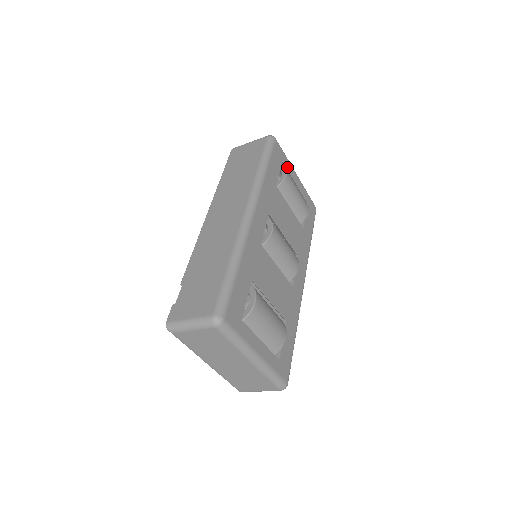
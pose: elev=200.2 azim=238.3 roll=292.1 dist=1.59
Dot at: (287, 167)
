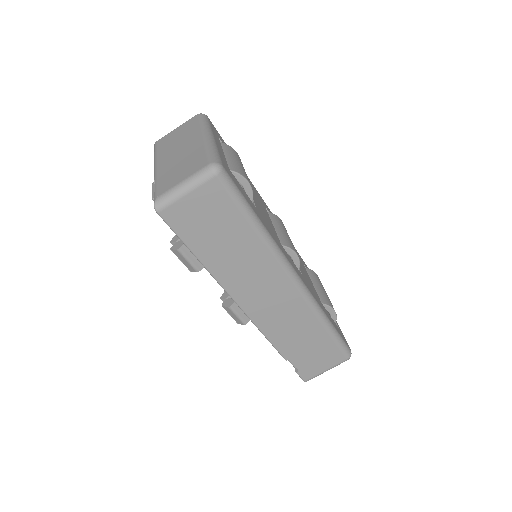
Dot at: occluded
